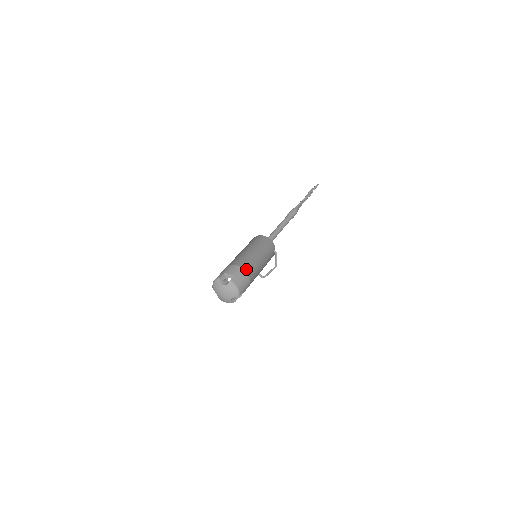
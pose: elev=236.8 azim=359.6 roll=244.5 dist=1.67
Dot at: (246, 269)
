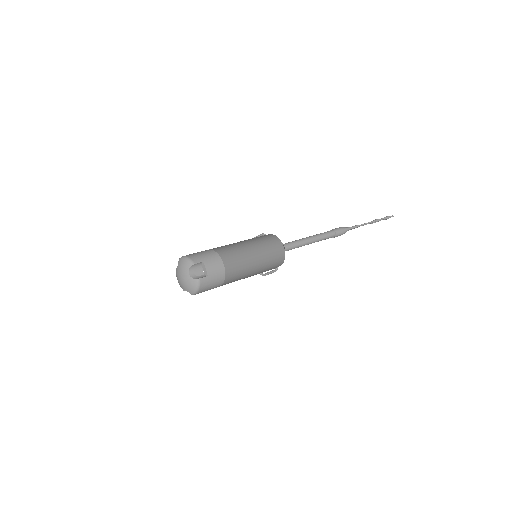
Dot at: (228, 275)
